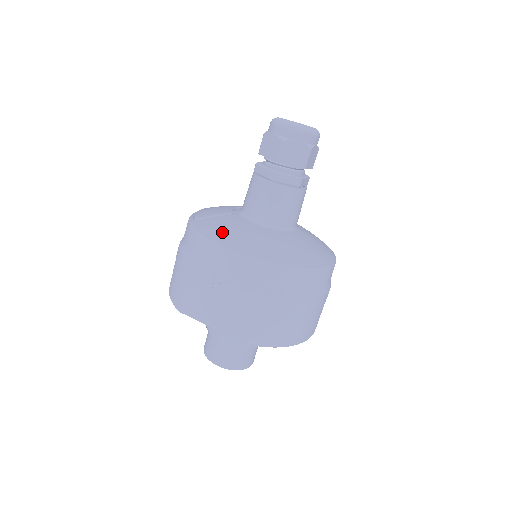
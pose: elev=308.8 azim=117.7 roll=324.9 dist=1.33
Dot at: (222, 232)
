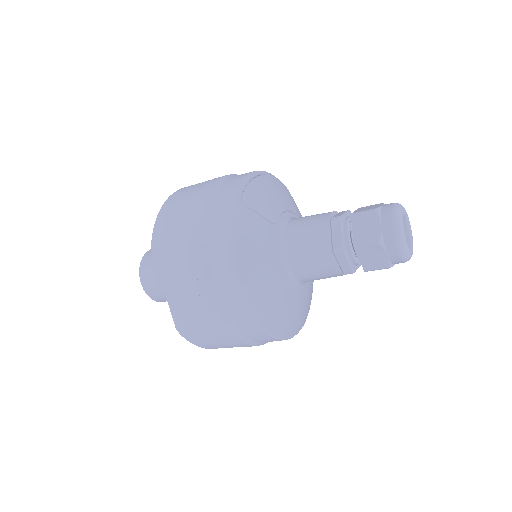
Dot at: (250, 249)
